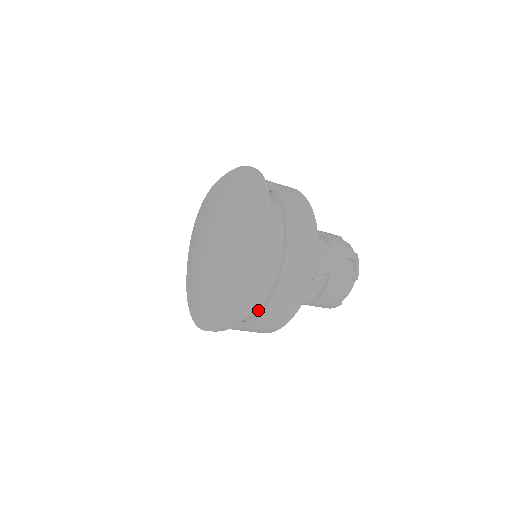
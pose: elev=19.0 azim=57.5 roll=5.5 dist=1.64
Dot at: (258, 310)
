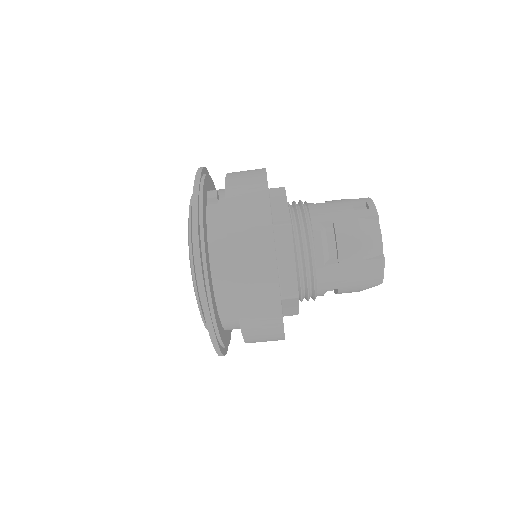
Dot at: occluded
